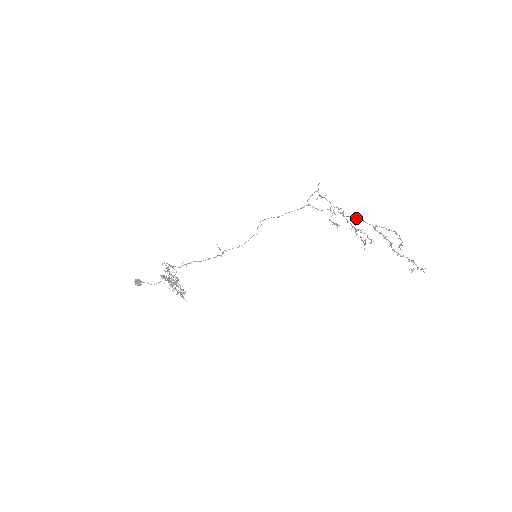
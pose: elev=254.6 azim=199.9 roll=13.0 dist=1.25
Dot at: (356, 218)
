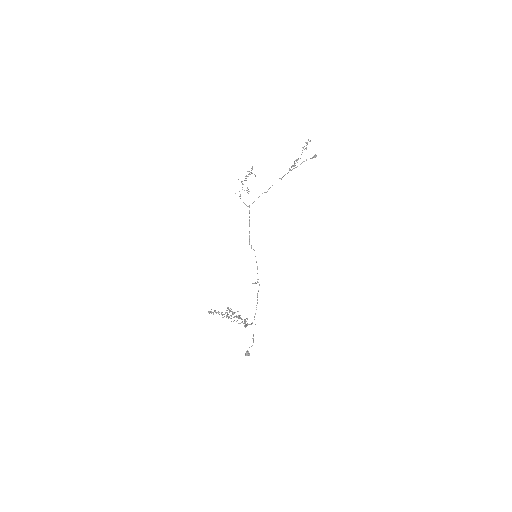
Dot at: occluded
